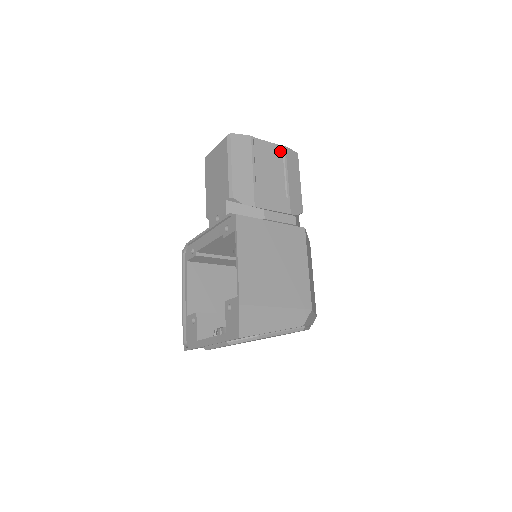
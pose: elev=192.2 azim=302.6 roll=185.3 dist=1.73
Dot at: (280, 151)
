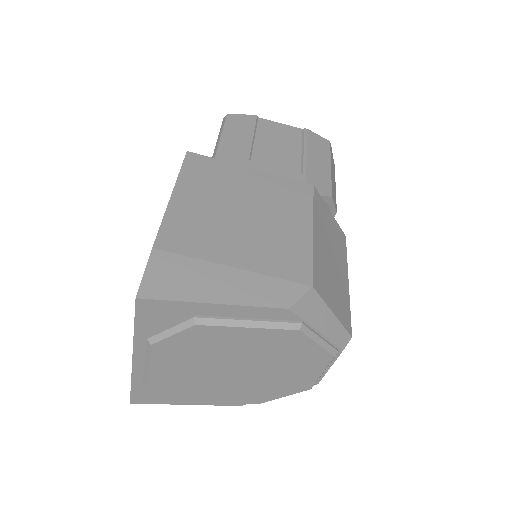
Dot at: (298, 133)
